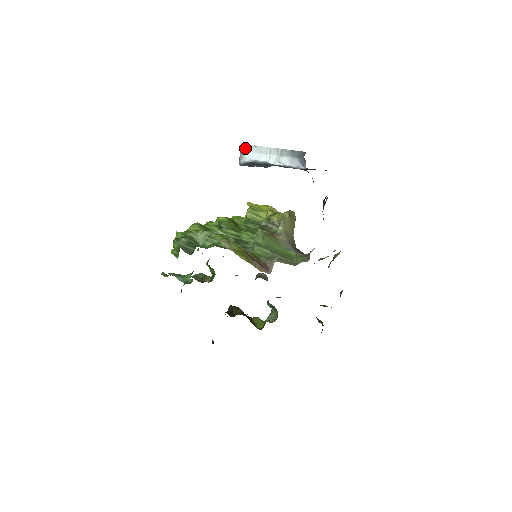
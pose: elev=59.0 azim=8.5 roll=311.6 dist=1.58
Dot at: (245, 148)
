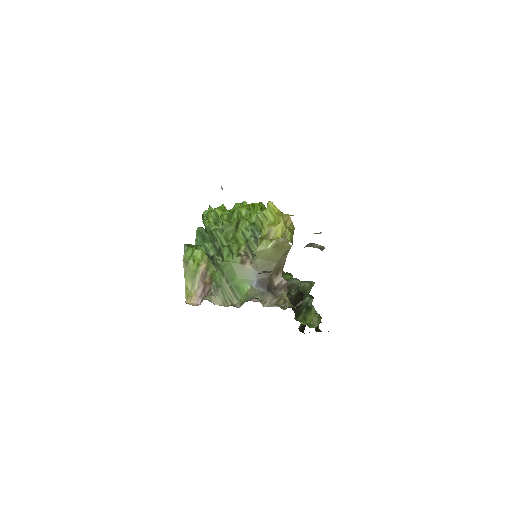
Dot at: occluded
